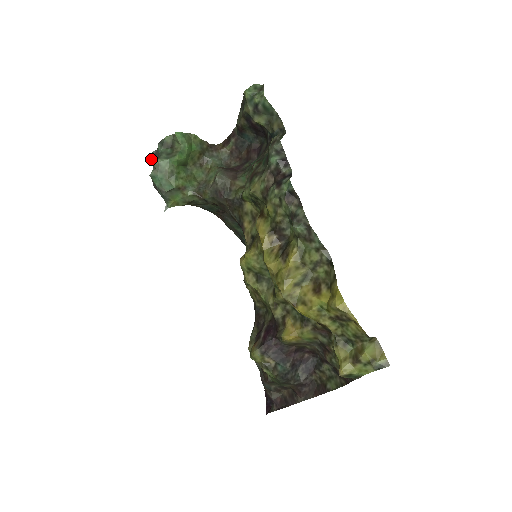
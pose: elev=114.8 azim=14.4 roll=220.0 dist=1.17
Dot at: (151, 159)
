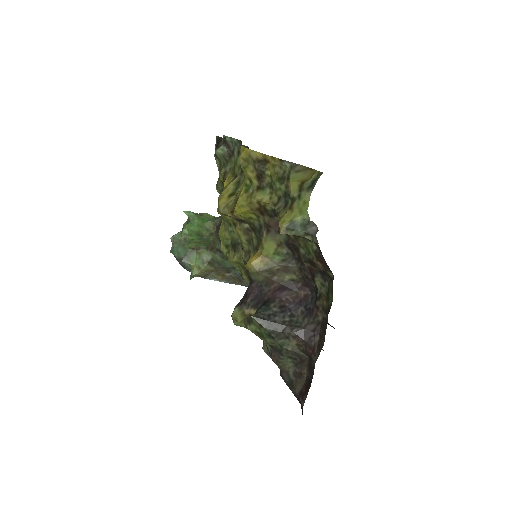
Dot at: occluded
